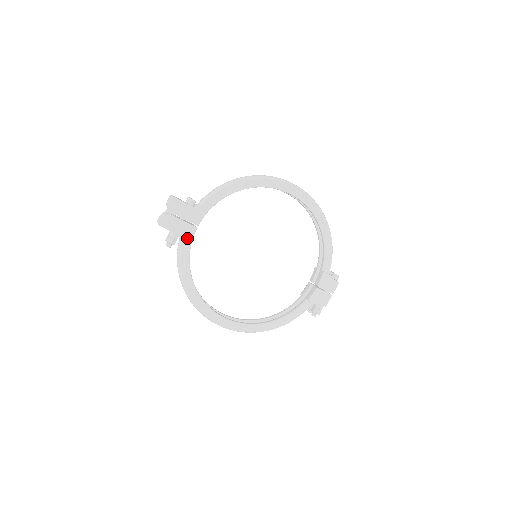
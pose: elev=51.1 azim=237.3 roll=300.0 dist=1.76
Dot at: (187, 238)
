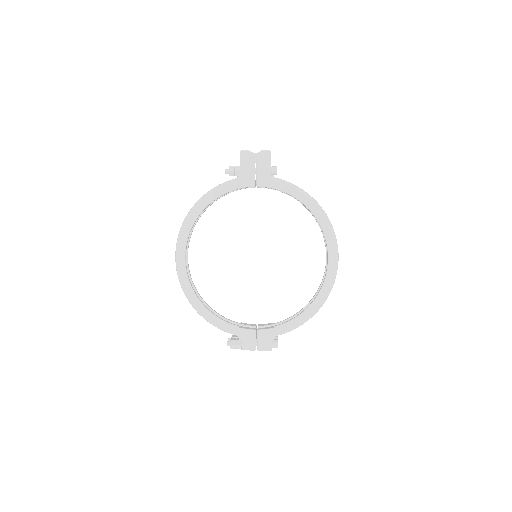
Dot at: (241, 182)
